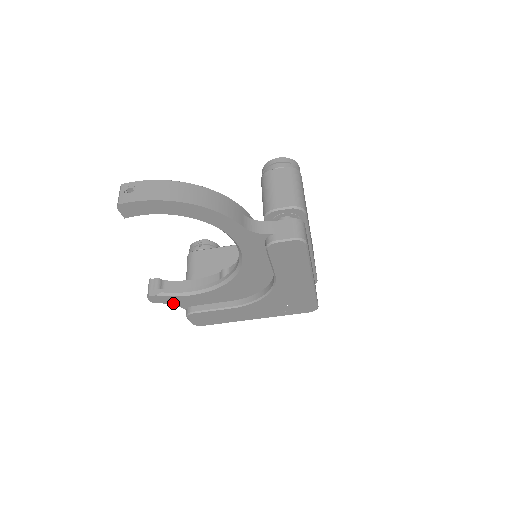
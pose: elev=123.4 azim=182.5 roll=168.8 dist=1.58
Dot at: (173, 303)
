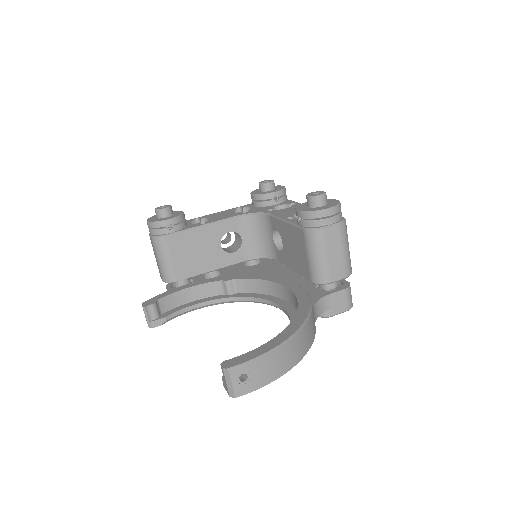
Dot at: occluded
